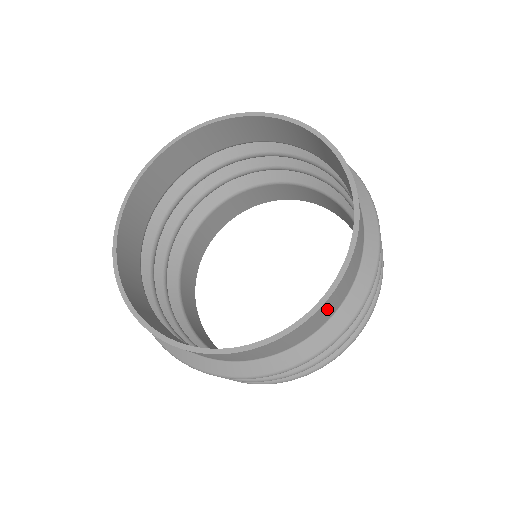
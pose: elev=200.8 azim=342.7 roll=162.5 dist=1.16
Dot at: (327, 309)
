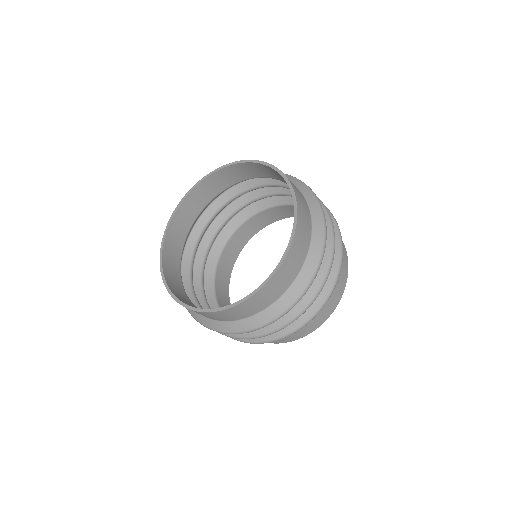
Dot at: (259, 300)
